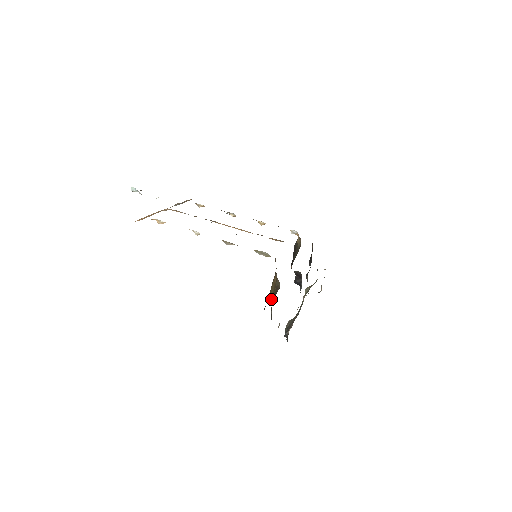
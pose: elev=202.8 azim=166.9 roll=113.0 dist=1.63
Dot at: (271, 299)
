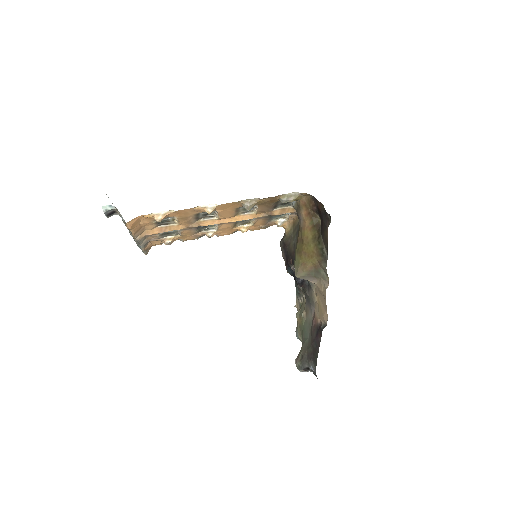
Dot at: (311, 251)
